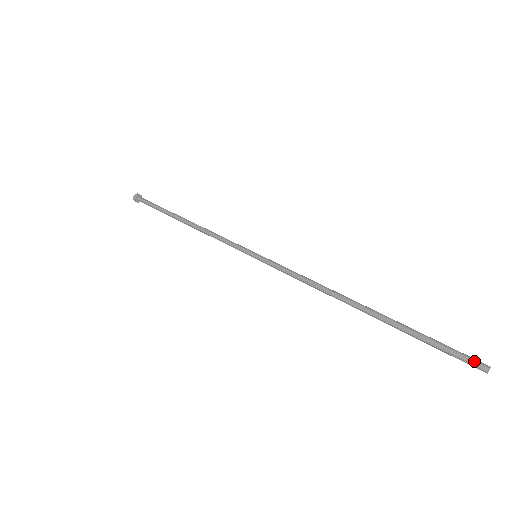
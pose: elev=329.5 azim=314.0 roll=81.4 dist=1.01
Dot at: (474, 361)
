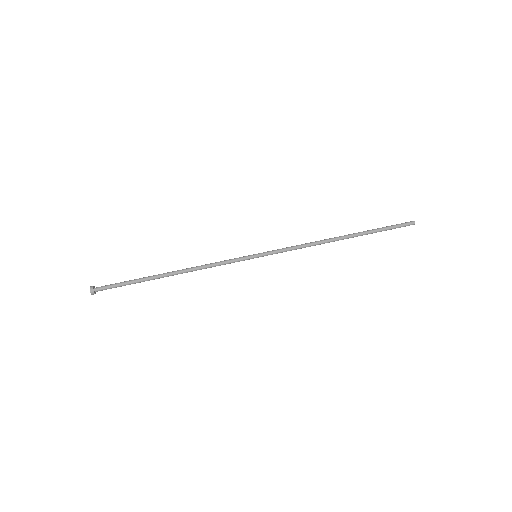
Dot at: (408, 223)
